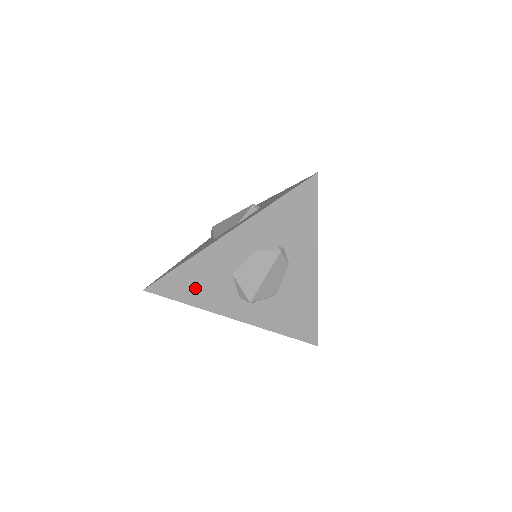
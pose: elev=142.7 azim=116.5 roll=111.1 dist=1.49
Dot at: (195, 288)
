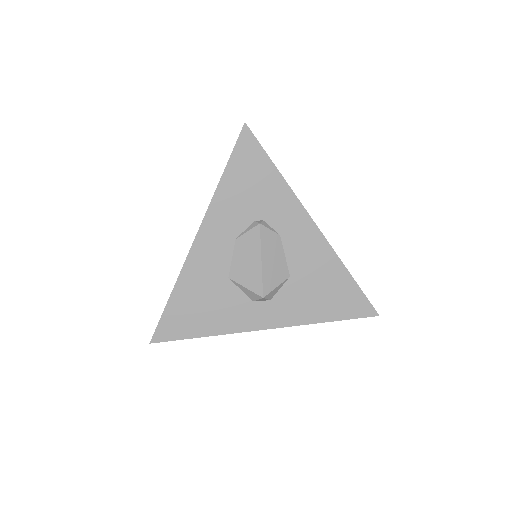
Dot at: (200, 314)
